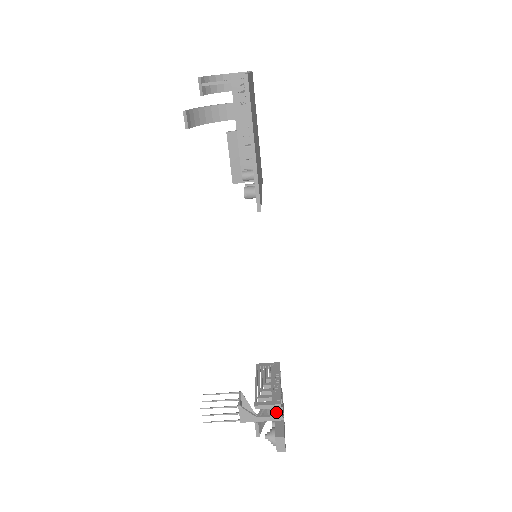
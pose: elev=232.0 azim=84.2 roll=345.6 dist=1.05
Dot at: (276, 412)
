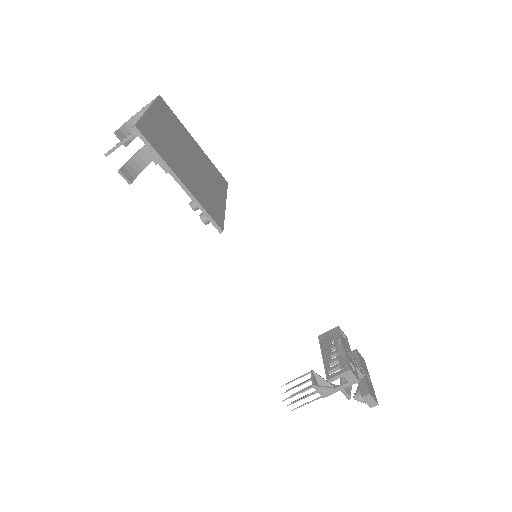
Dot at: (349, 378)
